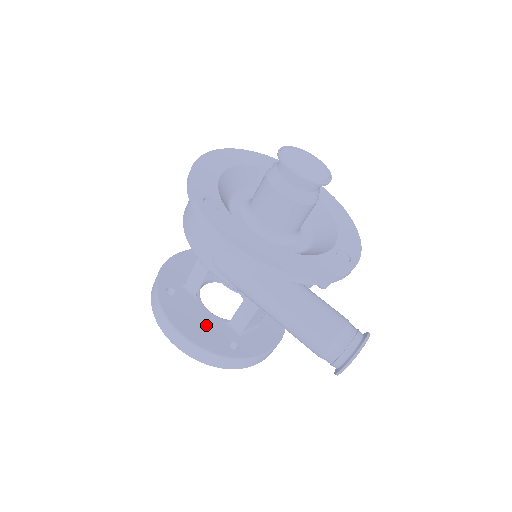
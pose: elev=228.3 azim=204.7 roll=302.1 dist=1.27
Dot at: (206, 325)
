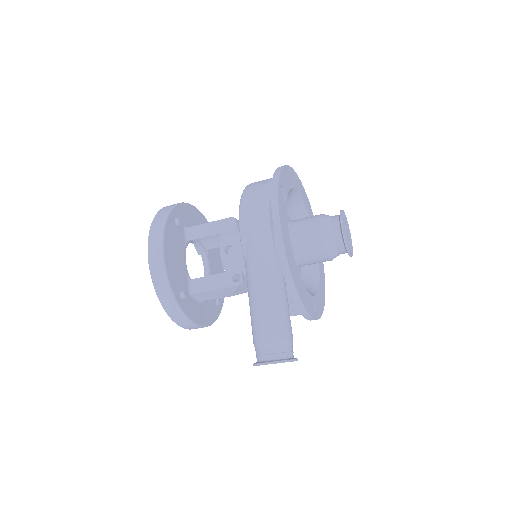
Dot at: (178, 264)
